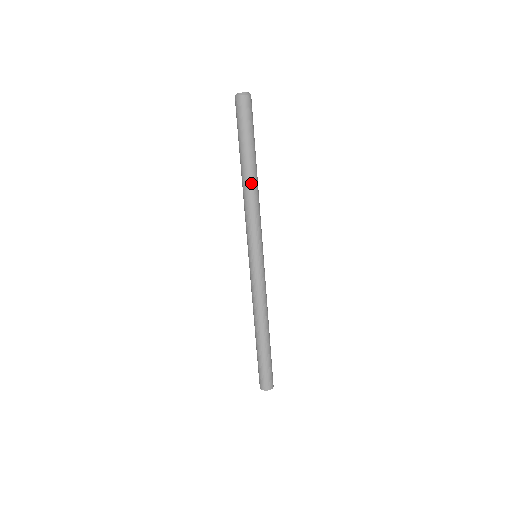
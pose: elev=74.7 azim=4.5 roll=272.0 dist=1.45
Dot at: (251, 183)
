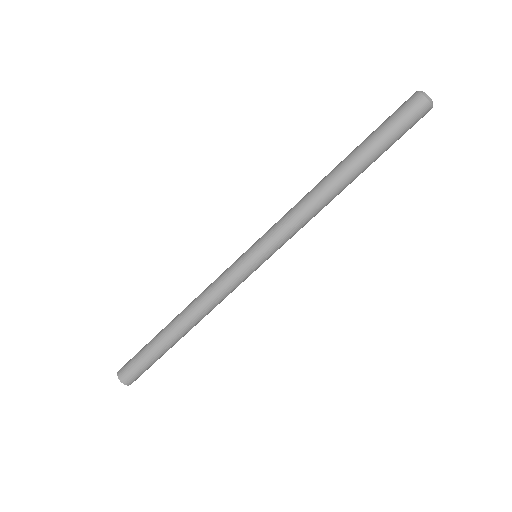
Dot at: (339, 193)
